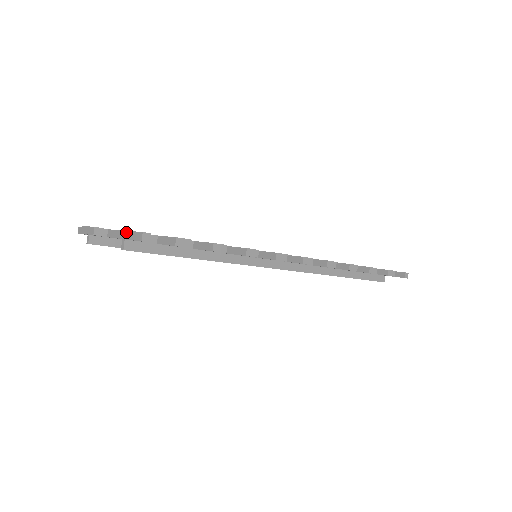
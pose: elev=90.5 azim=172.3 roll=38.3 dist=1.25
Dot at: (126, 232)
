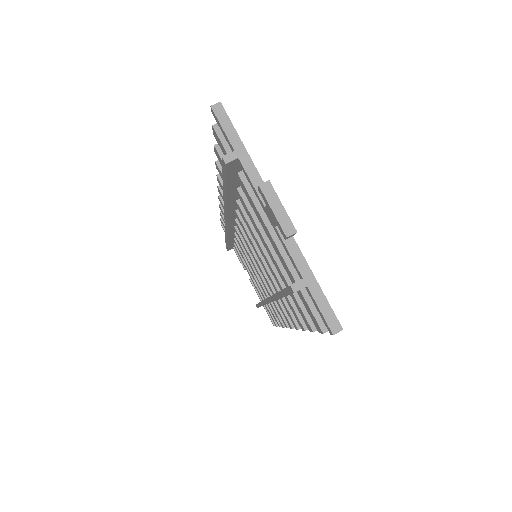
Dot at: (317, 284)
